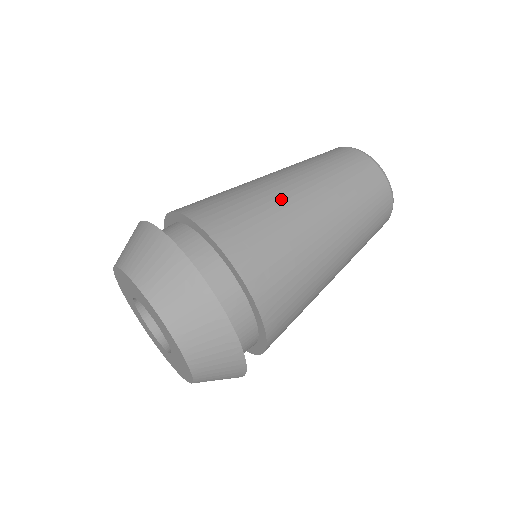
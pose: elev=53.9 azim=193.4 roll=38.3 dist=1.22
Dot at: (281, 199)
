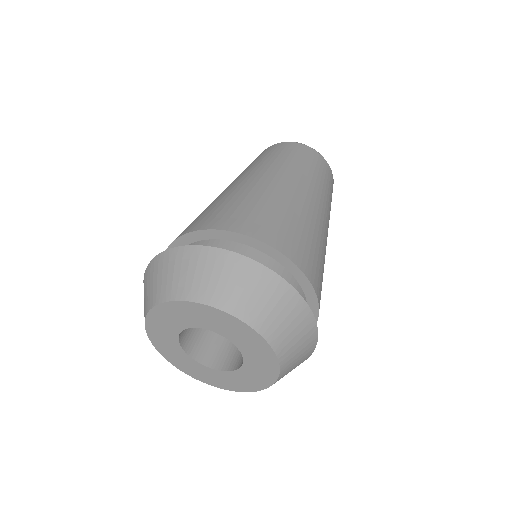
Dot at: (276, 192)
